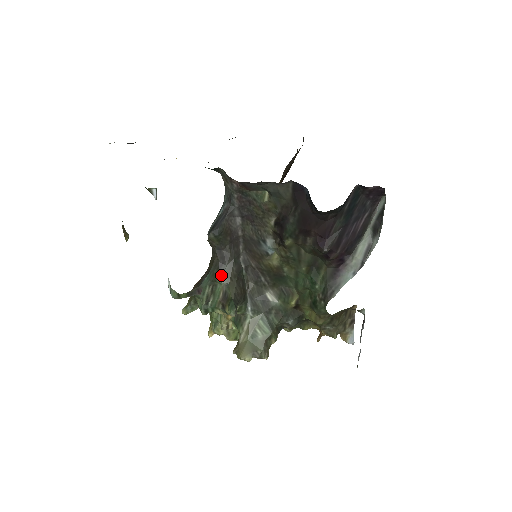
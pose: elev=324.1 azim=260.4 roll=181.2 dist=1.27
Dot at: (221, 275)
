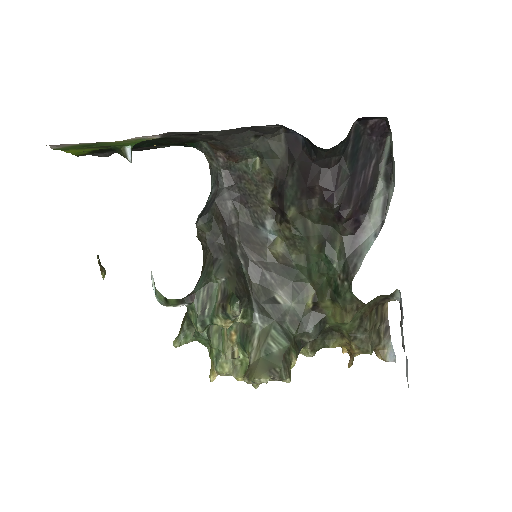
Dot at: (217, 270)
